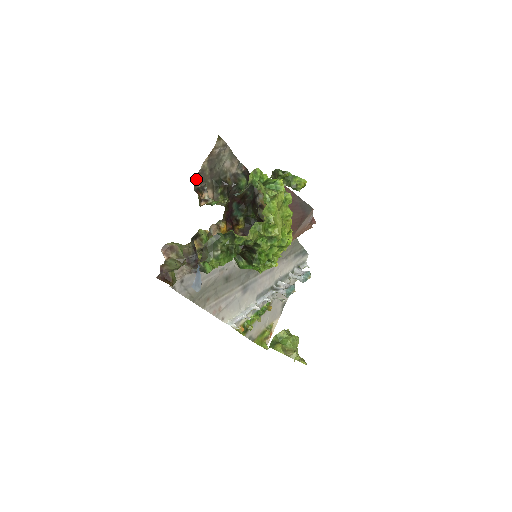
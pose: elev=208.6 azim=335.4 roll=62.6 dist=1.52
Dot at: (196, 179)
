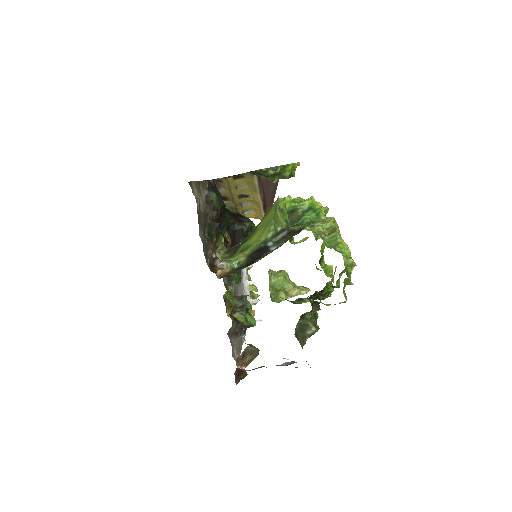
Dot at: occluded
